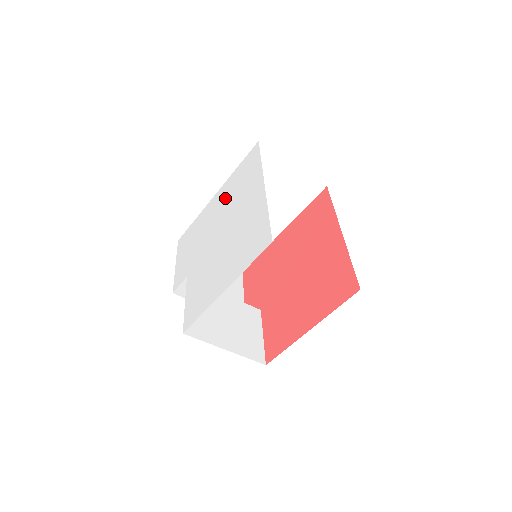
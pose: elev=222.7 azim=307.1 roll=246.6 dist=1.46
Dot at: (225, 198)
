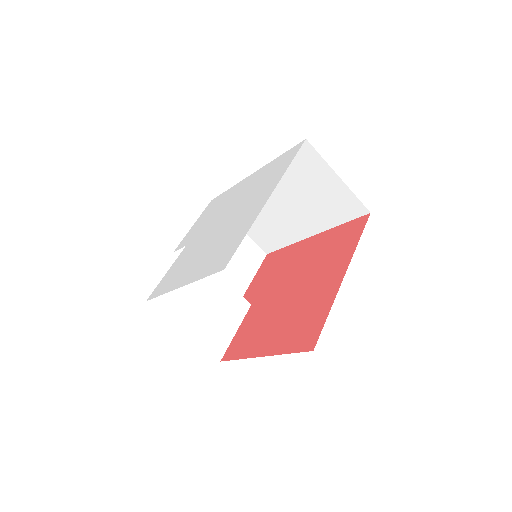
Dot at: (251, 184)
